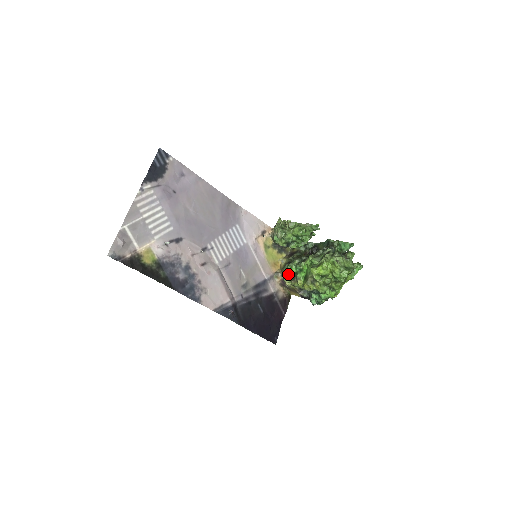
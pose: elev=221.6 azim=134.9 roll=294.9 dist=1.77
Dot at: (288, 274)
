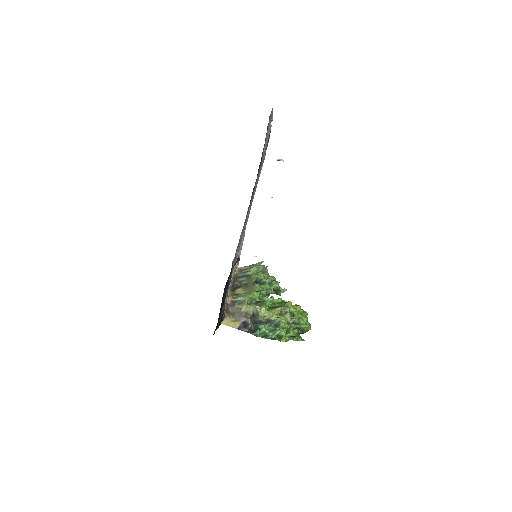
Dot at: (254, 296)
